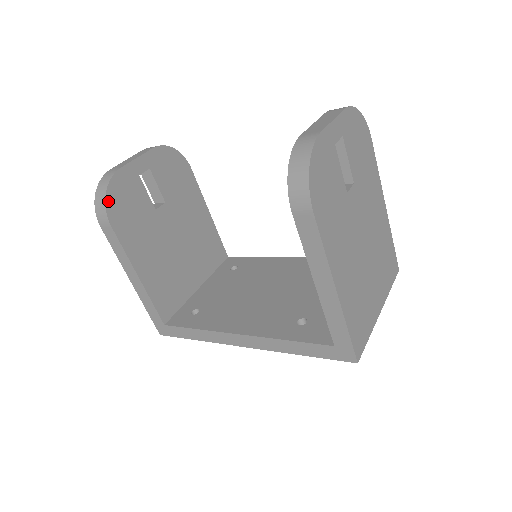
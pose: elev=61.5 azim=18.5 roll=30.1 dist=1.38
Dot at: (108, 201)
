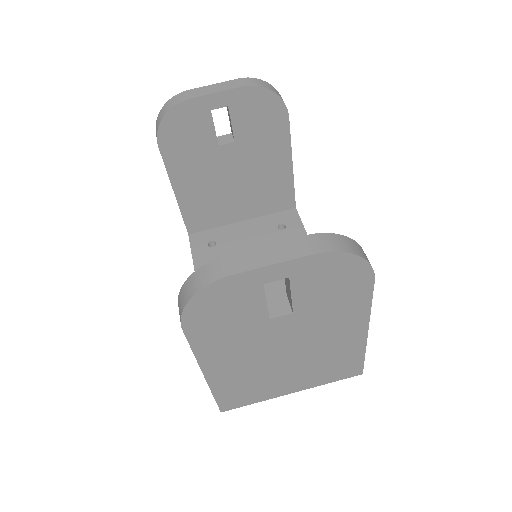
Dot at: (163, 126)
